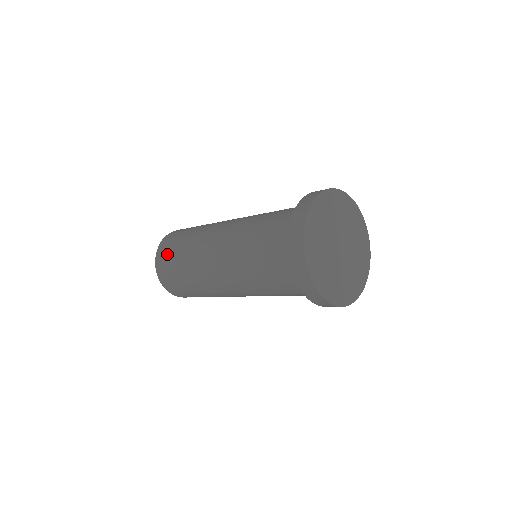
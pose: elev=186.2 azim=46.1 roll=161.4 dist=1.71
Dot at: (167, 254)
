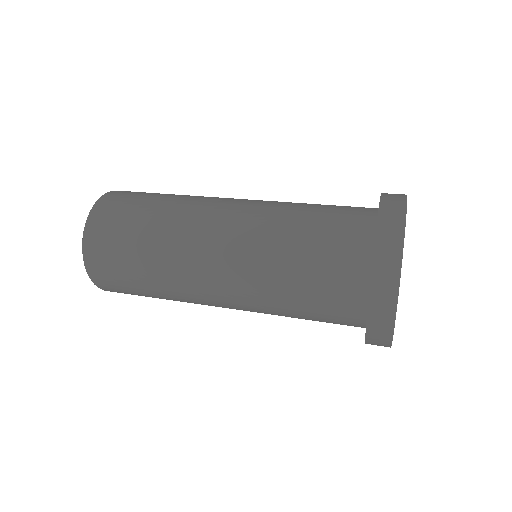
Dot at: (109, 254)
